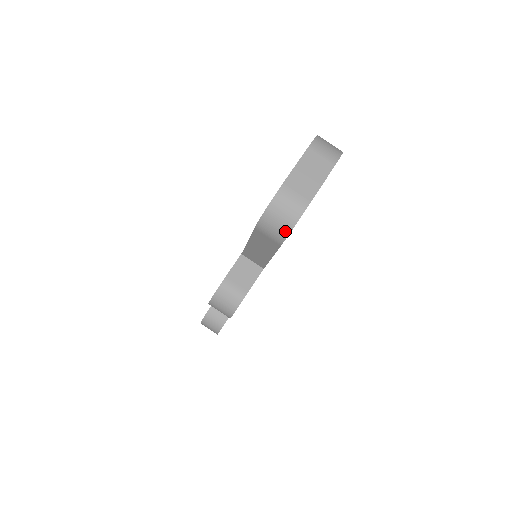
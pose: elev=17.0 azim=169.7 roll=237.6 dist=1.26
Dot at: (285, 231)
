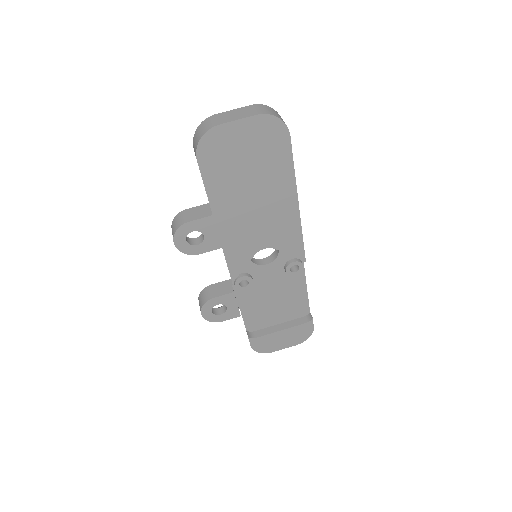
Dot at: (197, 143)
